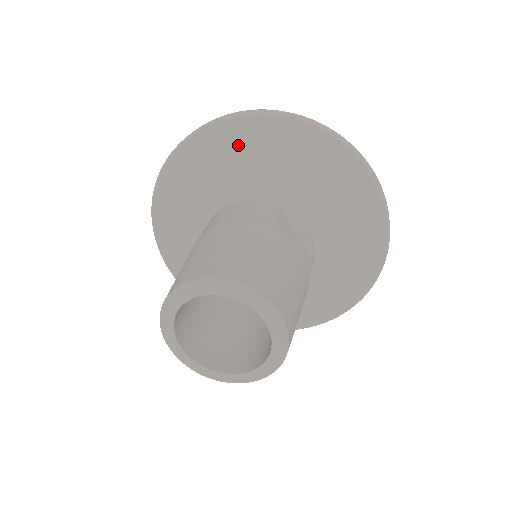
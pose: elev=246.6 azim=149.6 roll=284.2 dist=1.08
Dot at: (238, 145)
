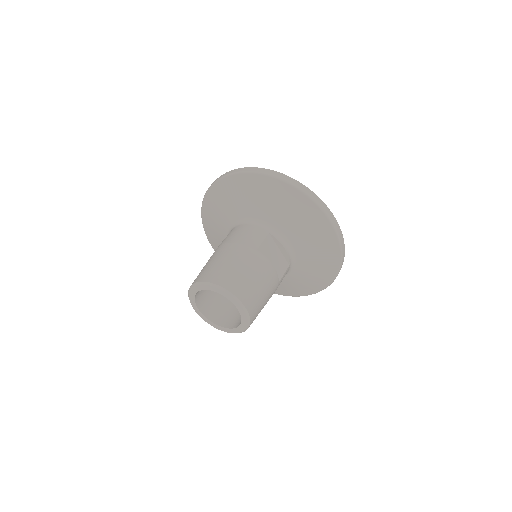
Dot at: (248, 190)
